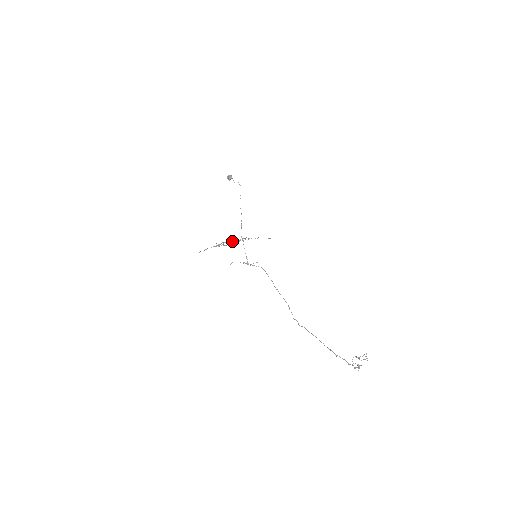
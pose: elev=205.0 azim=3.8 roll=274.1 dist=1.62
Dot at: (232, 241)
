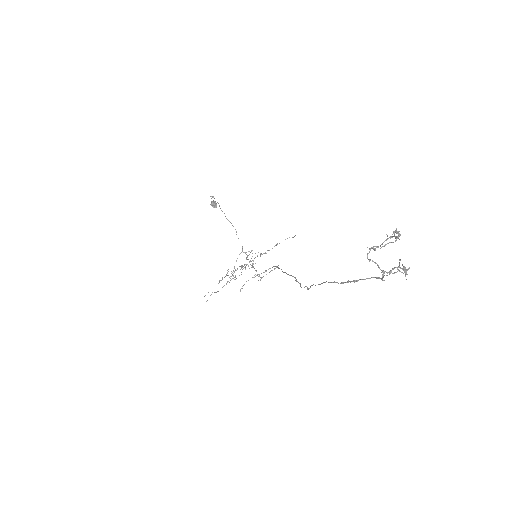
Dot at: (240, 266)
